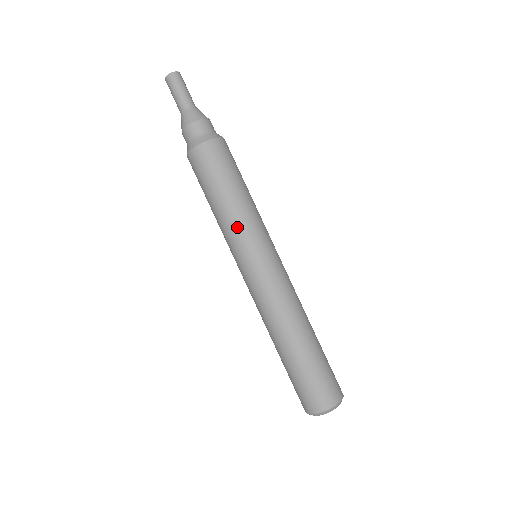
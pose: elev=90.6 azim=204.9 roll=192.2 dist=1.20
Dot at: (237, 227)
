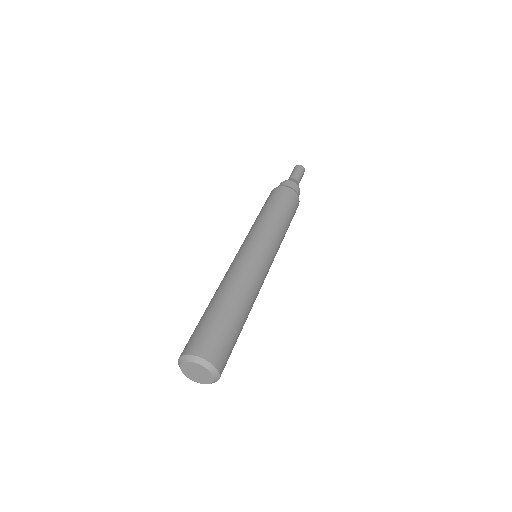
Dot at: (251, 229)
